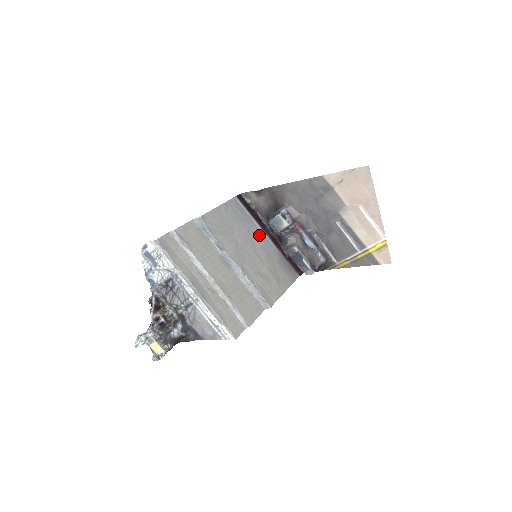
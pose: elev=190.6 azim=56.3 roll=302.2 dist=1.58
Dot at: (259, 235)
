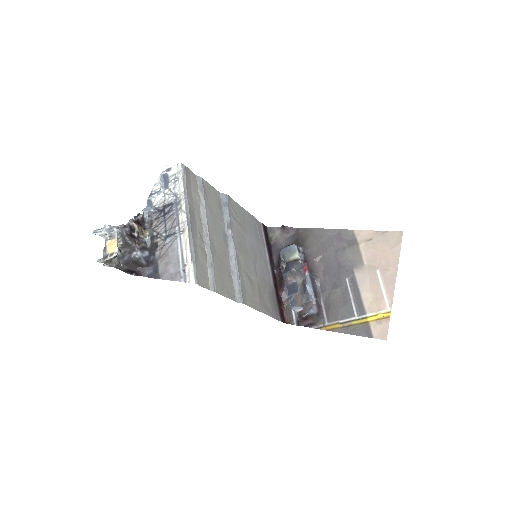
Dot at: (264, 260)
